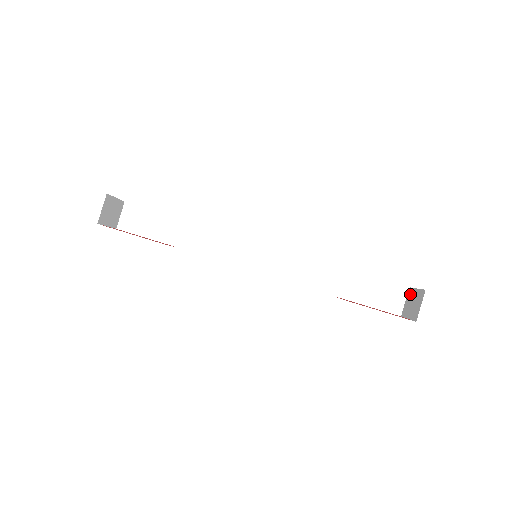
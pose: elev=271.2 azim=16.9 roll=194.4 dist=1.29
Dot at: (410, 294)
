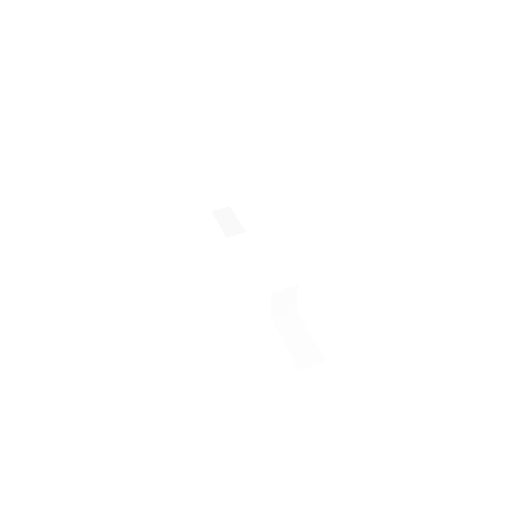
Dot at: occluded
